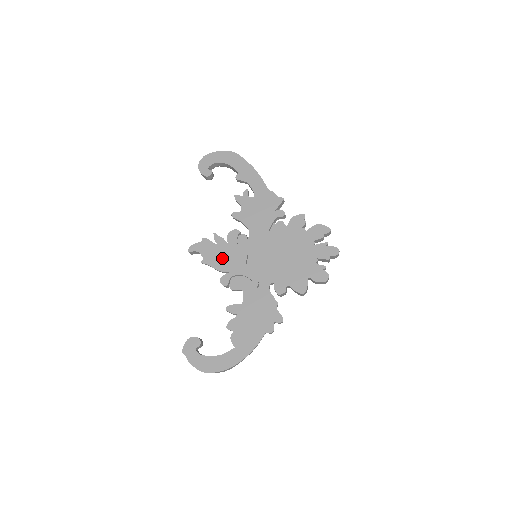
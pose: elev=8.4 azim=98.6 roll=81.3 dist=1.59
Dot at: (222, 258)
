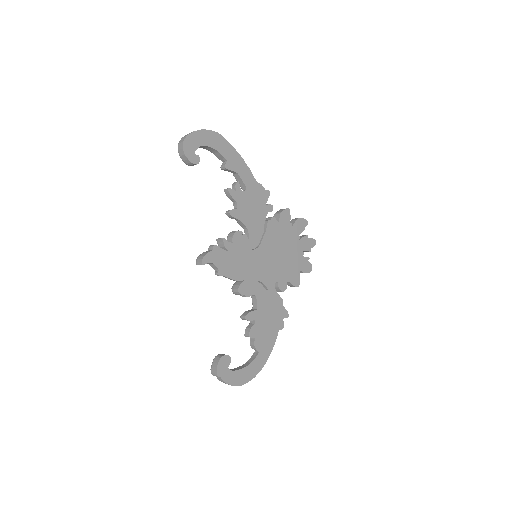
Dot at: (236, 266)
